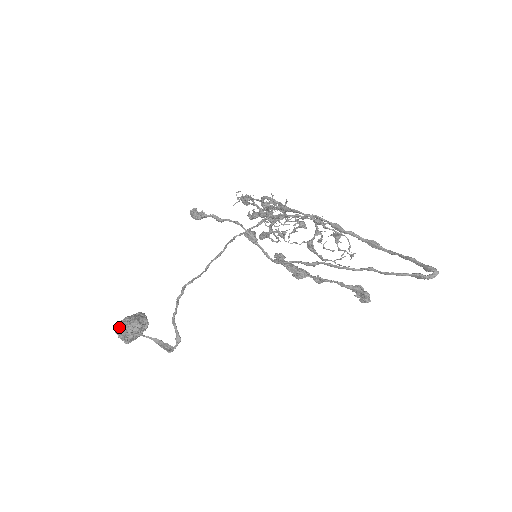
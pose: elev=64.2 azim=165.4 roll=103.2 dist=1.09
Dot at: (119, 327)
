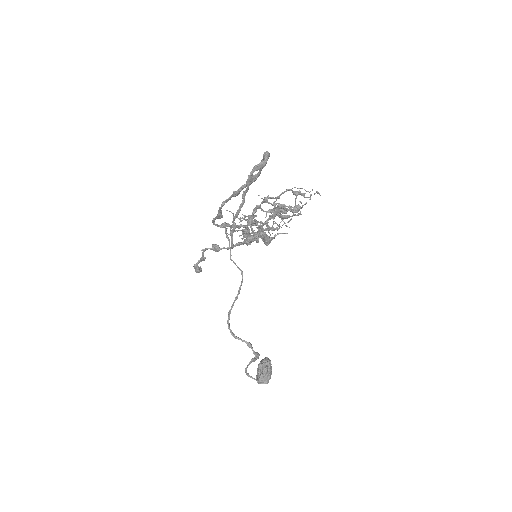
Dot at: (256, 378)
